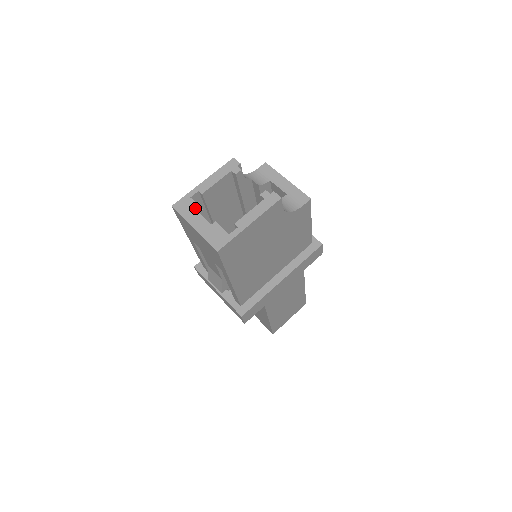
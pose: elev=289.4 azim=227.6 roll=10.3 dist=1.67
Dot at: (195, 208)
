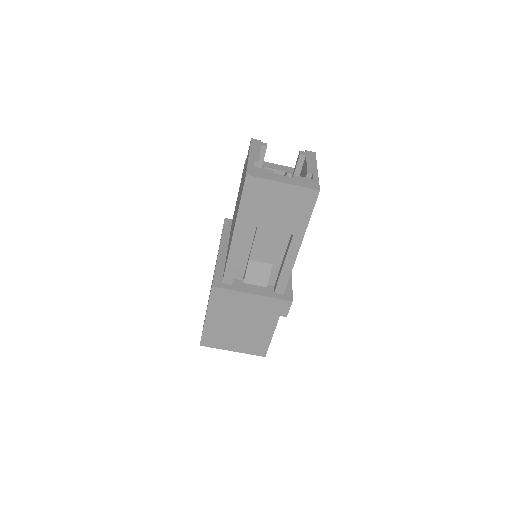
Dot at: (267, 171)
